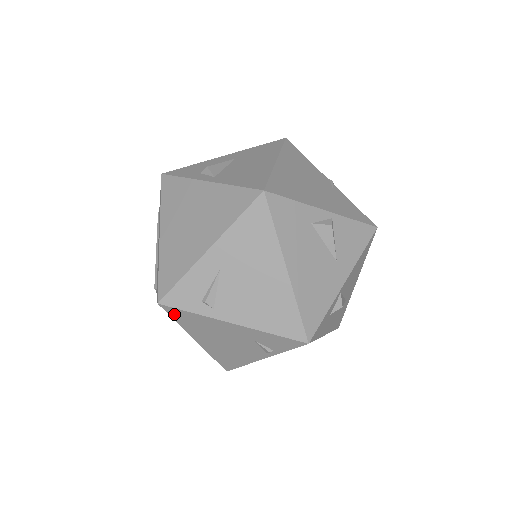
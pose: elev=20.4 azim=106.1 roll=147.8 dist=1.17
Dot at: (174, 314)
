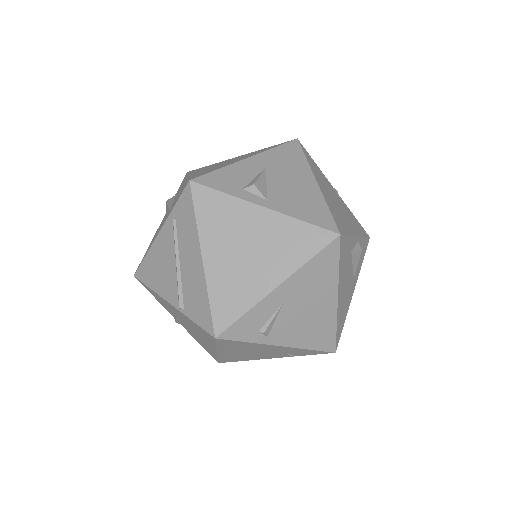
Dot at: (223, 342)
